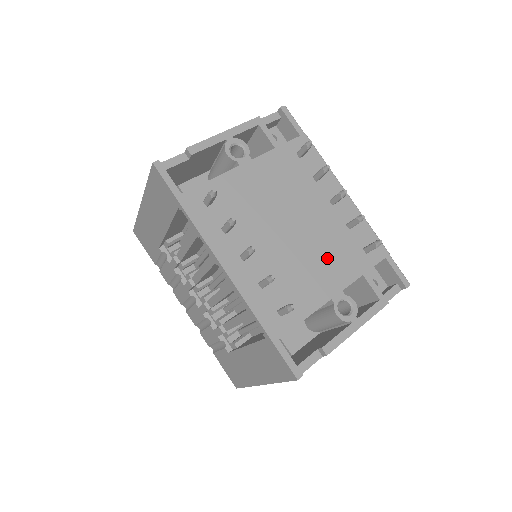
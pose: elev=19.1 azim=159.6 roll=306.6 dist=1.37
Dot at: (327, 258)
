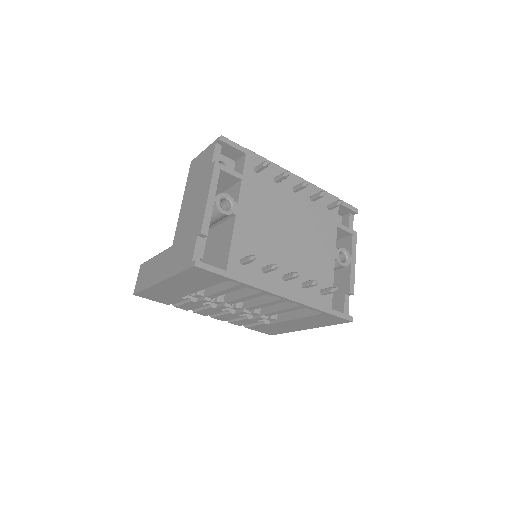
Dot at: (317, 234)
